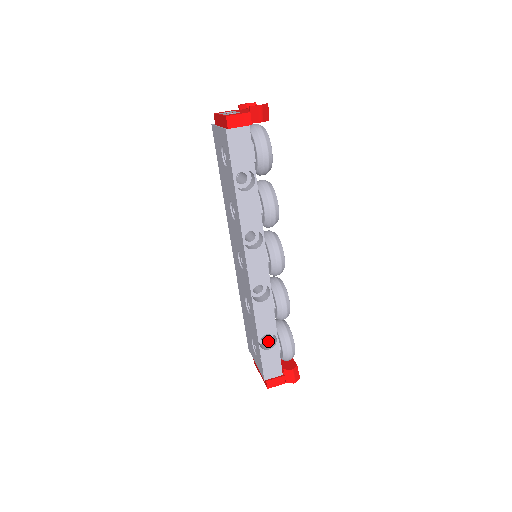
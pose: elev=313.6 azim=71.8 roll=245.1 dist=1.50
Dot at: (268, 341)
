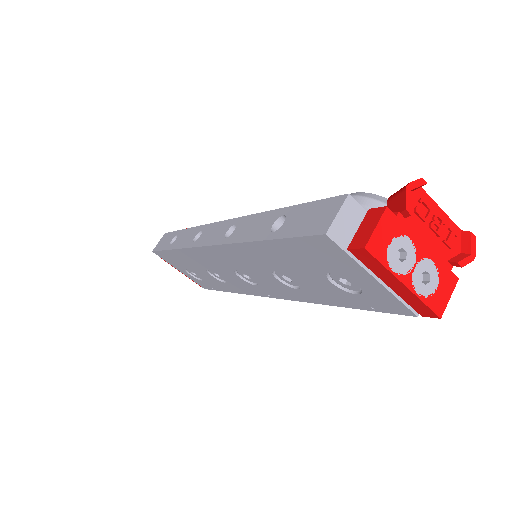
Dot at: occluded
